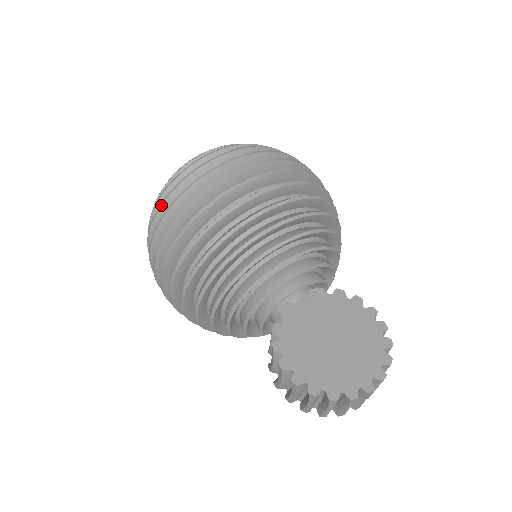
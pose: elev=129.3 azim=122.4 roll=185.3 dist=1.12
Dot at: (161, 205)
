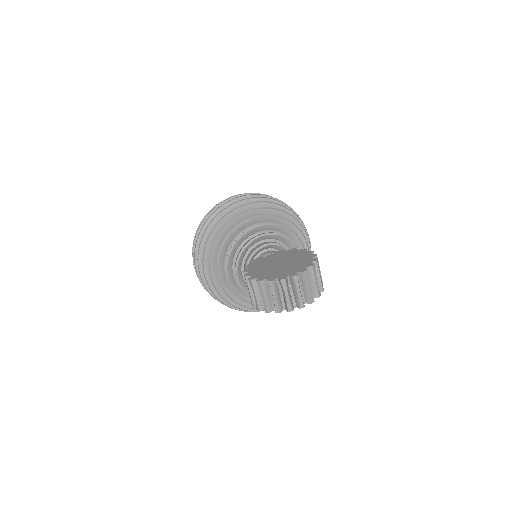
Dot at: occluded
